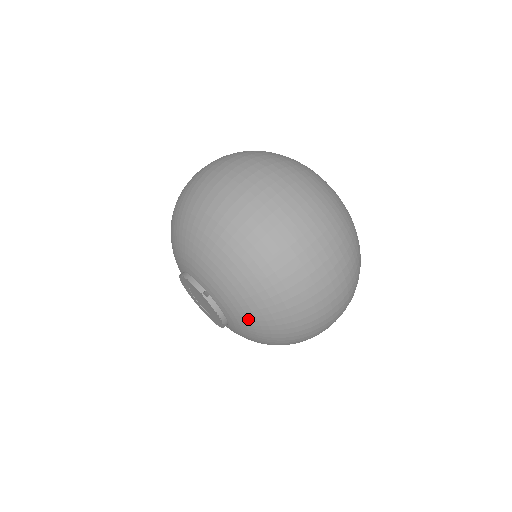
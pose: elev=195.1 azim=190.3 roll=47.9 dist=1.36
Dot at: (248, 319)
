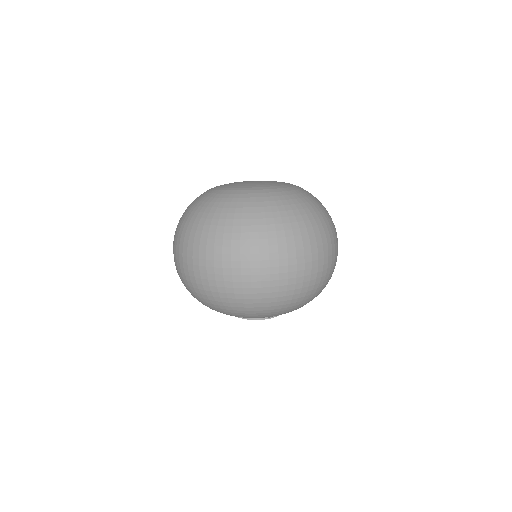
Dot at: occluded
